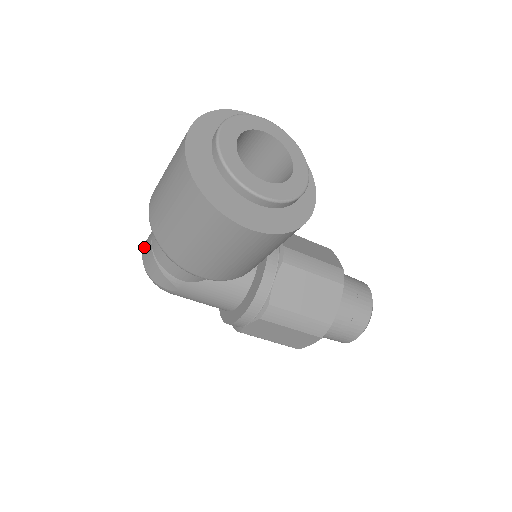
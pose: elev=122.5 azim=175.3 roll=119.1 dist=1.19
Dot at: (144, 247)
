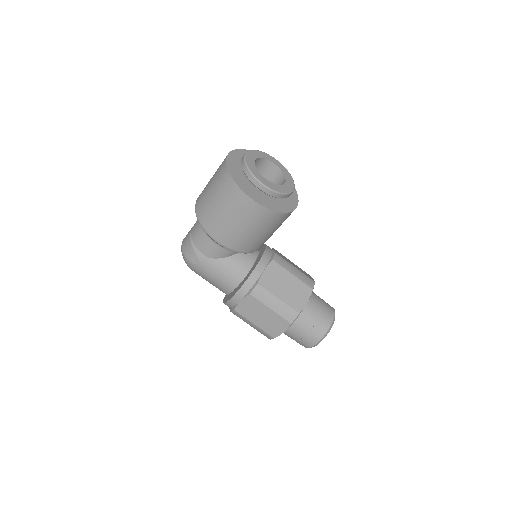
Dot at: occluded
